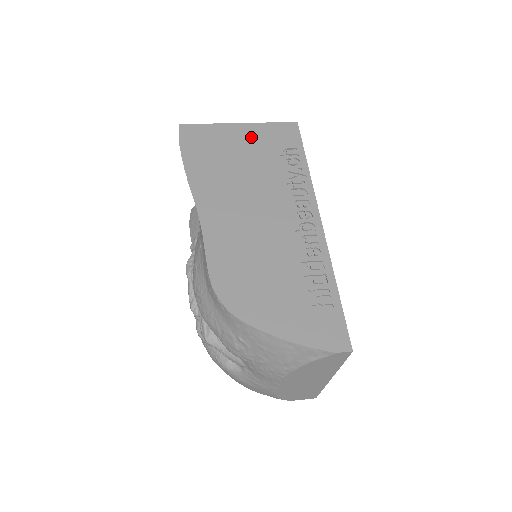
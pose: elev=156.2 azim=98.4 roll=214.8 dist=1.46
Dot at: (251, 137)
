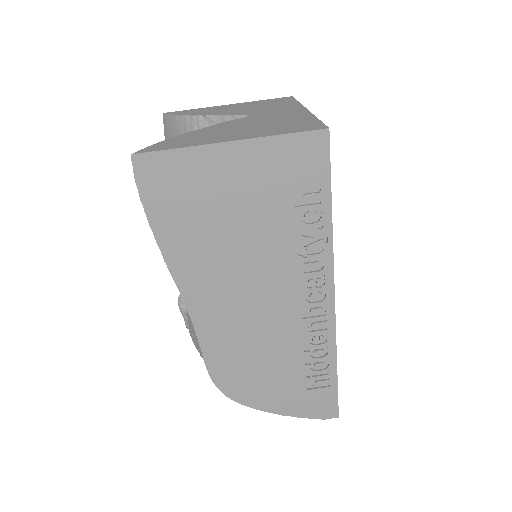
Dot at: (250, 172)
